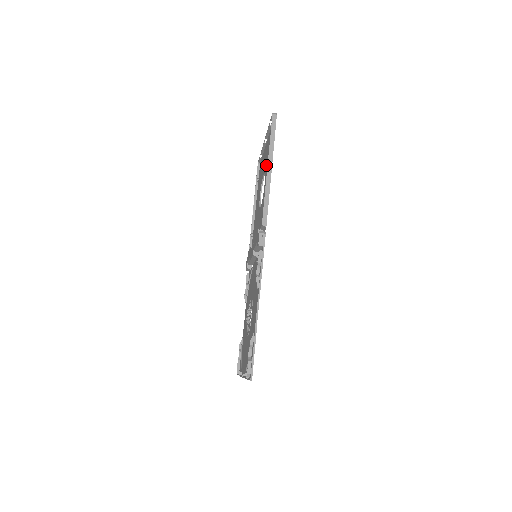
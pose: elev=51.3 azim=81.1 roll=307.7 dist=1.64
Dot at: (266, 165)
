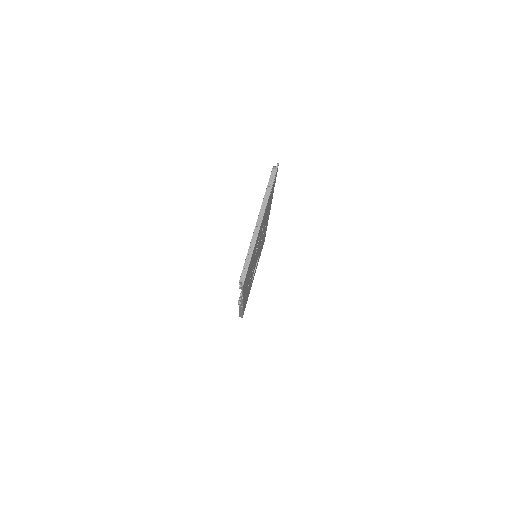
Dot at: occluded
